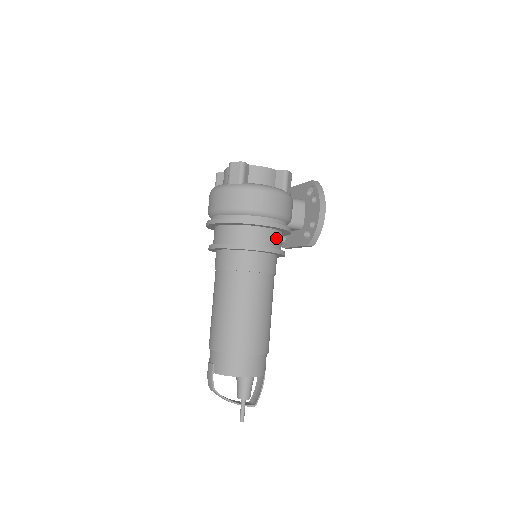
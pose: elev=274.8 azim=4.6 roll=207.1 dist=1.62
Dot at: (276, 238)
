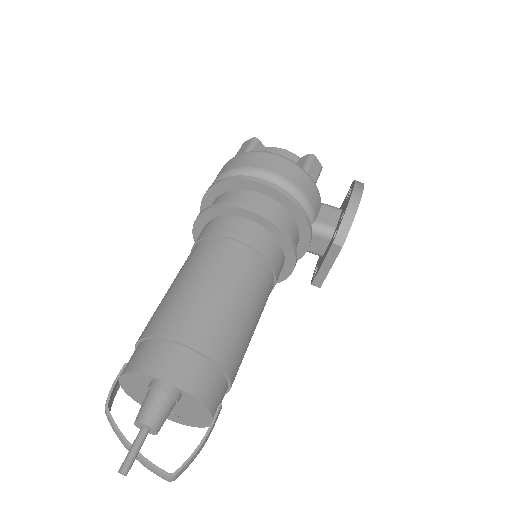
Dot at: (279, 214)
